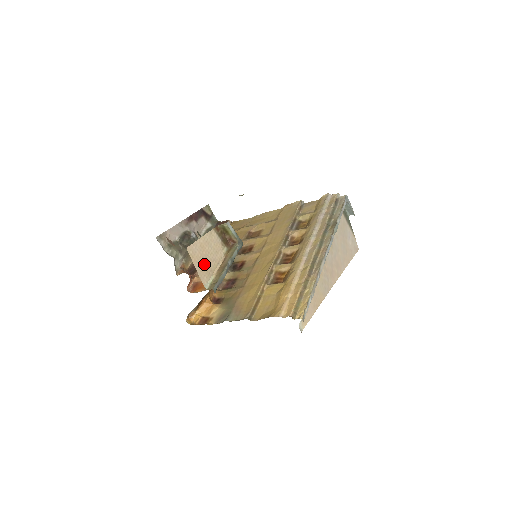
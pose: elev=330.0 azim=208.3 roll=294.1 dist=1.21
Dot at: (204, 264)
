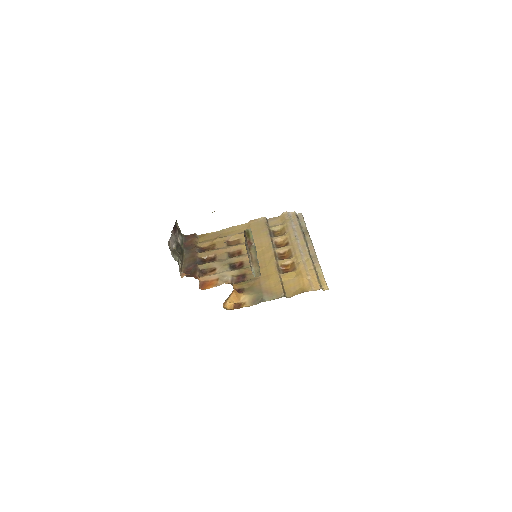
Dot at: (249, 258)
